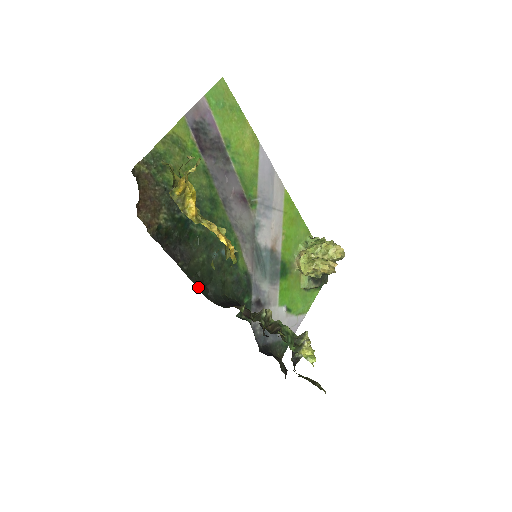
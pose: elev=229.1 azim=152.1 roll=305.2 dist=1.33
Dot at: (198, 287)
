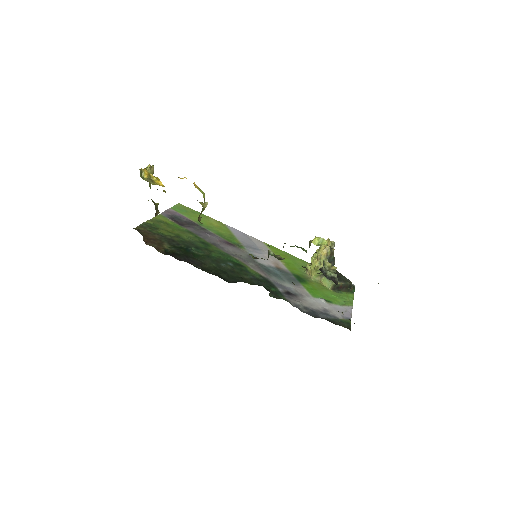
Dot at: occluded
